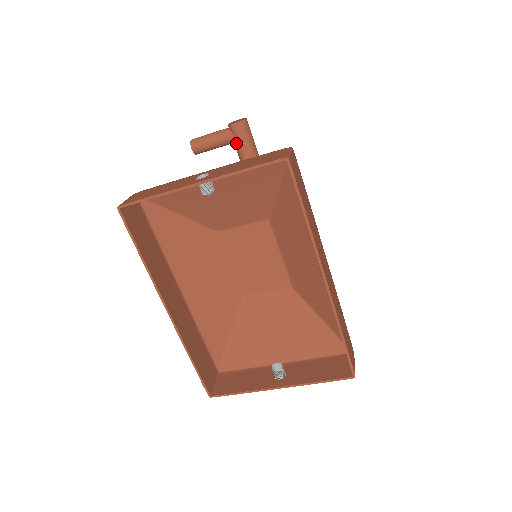
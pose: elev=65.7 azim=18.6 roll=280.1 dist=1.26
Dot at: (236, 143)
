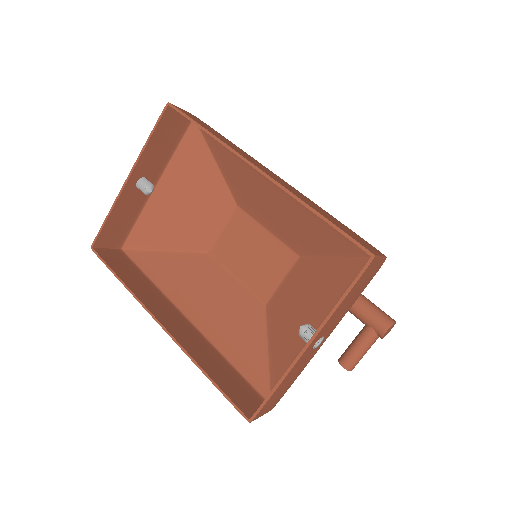
Dot at: occluded
